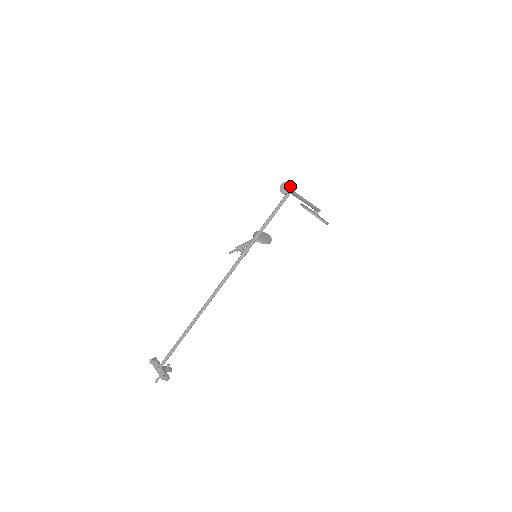
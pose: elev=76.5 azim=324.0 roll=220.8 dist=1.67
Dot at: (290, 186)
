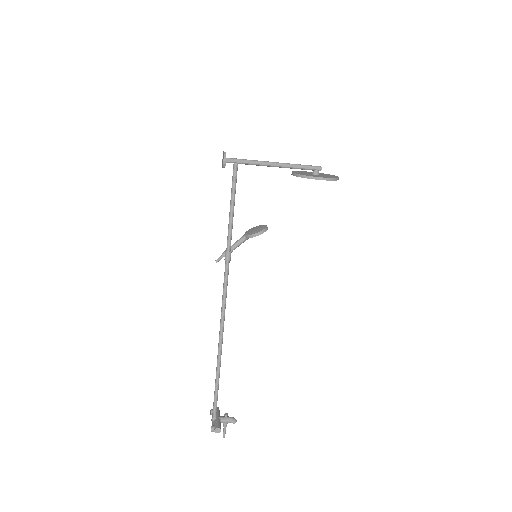
Dot at: (223, 155)
